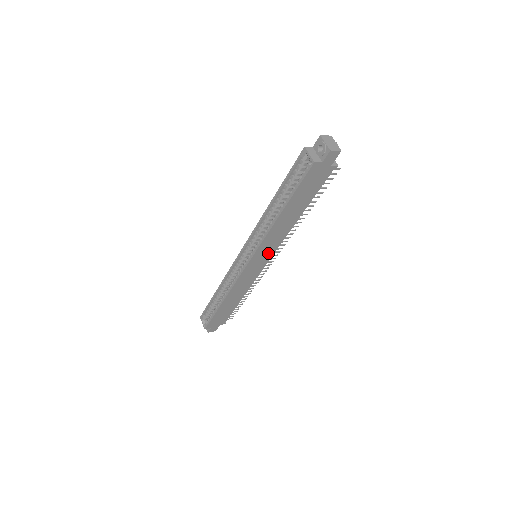
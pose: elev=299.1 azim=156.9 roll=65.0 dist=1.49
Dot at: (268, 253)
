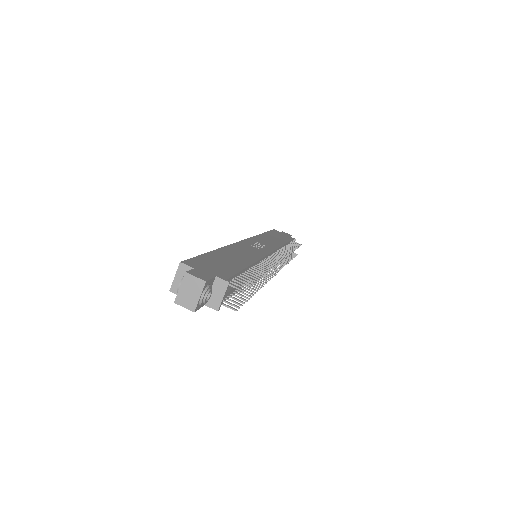
Dot at: occluded
